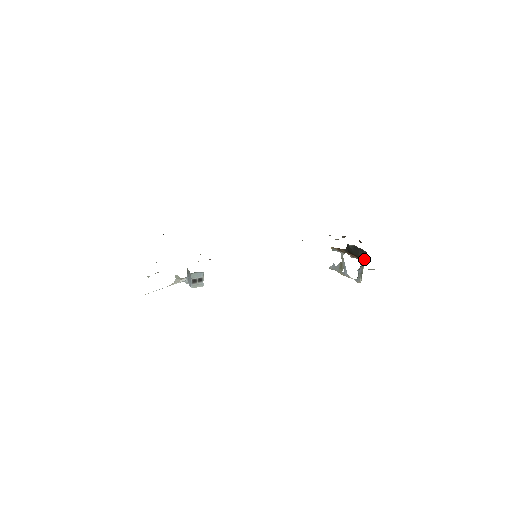
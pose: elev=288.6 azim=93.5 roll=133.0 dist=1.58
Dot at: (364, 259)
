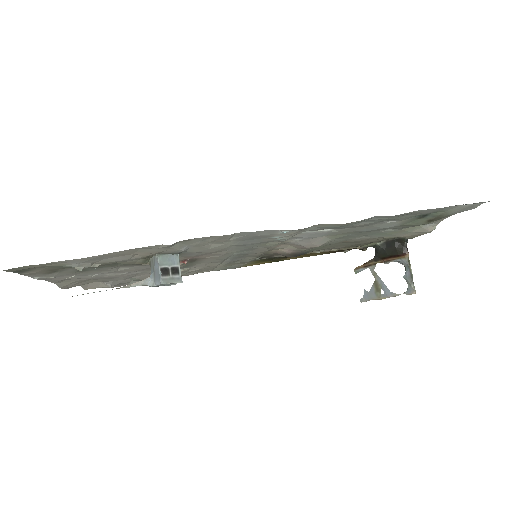
Dot at: (407, 253)
